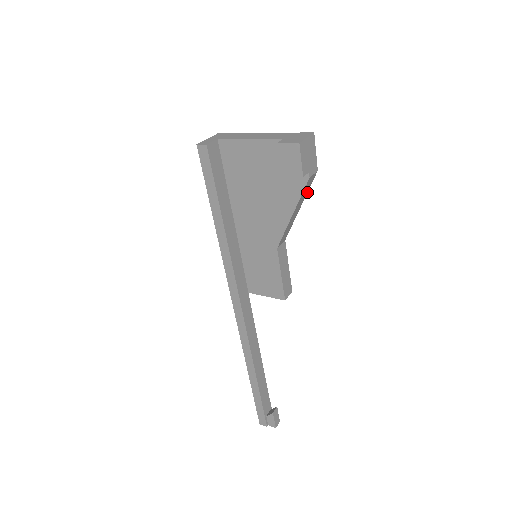
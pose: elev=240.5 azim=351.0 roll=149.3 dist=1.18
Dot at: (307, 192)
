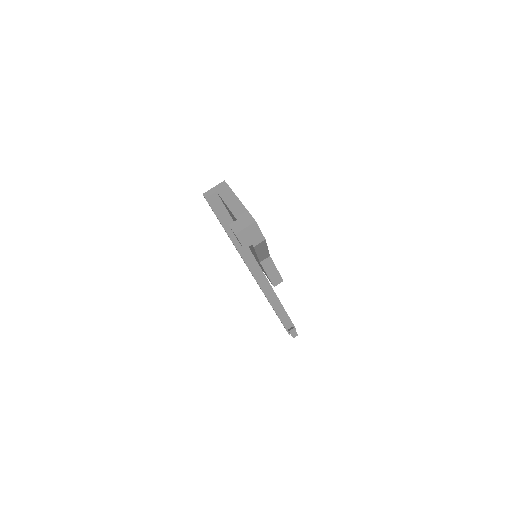
Dot at: occluded
